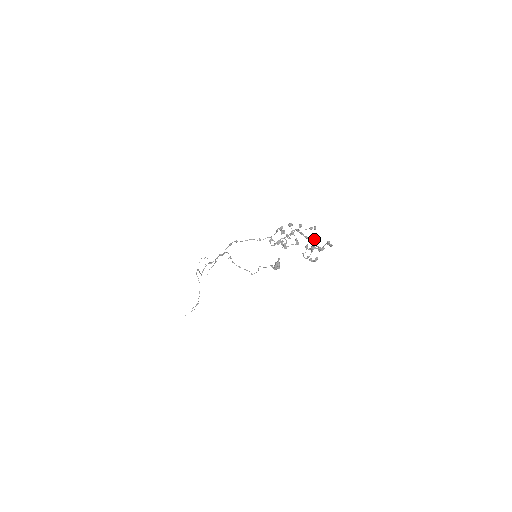
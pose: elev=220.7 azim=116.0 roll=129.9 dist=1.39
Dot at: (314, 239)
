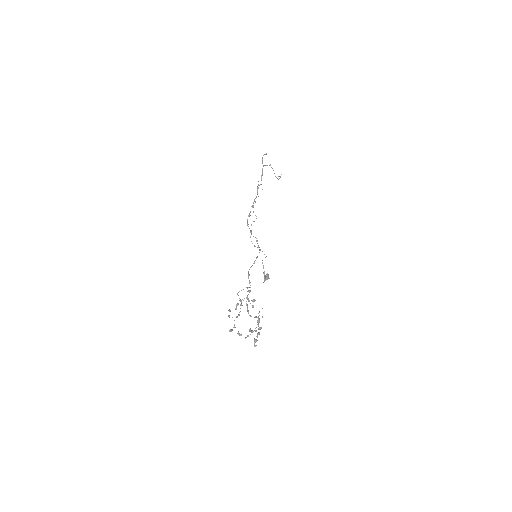
Dot at: (249, 330)
